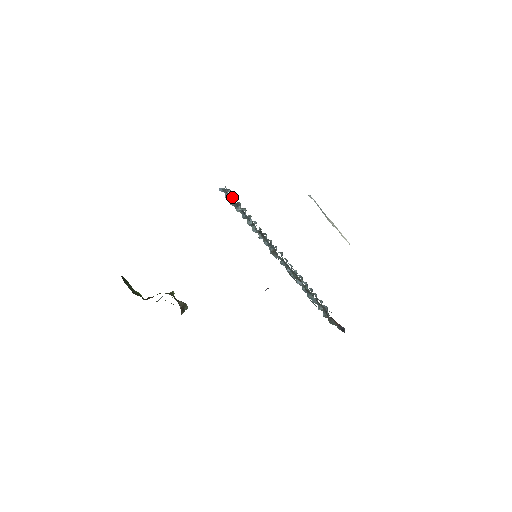
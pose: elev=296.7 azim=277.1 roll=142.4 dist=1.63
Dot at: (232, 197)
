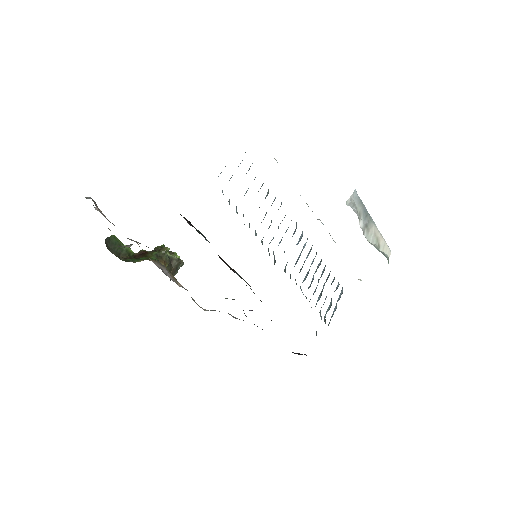
Dot at: occluded
